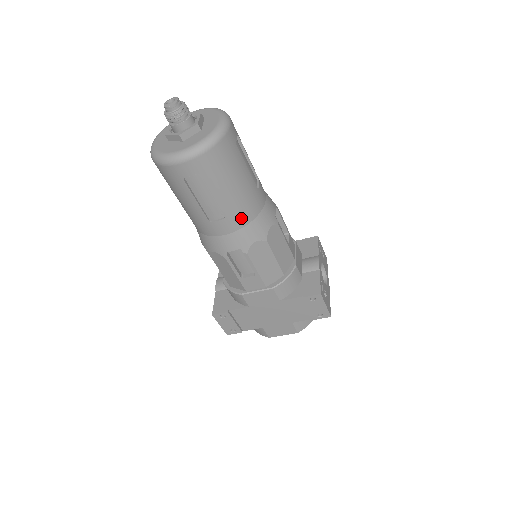
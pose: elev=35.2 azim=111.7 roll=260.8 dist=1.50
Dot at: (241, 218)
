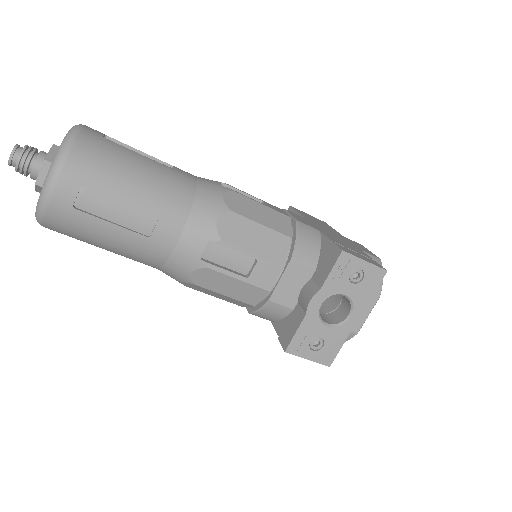
Dot at: (147, 264)
